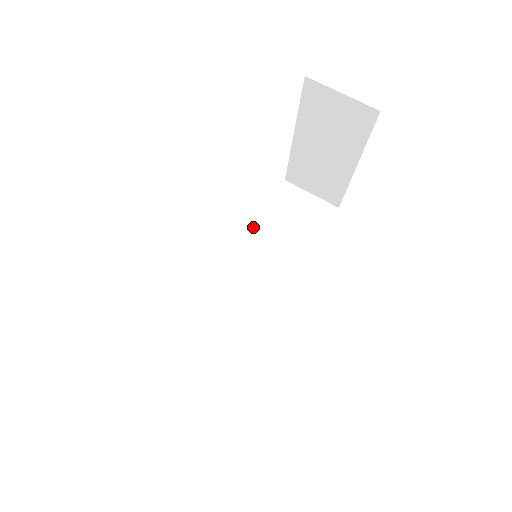
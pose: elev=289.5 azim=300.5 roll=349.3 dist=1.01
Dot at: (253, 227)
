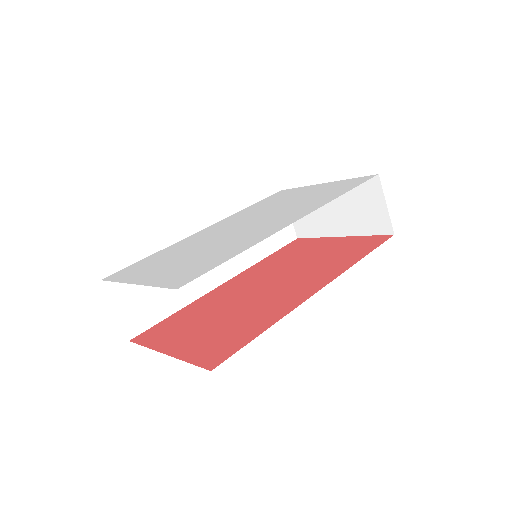
Dot at: (243, 210)
